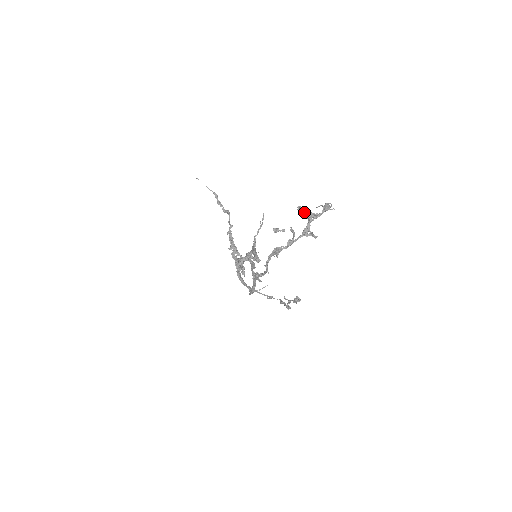
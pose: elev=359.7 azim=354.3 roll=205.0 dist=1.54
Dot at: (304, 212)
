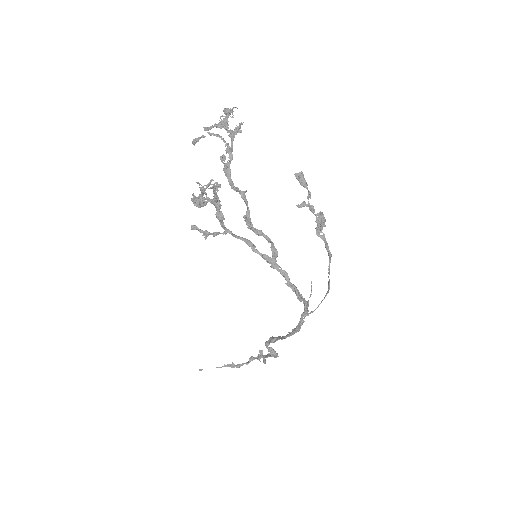
Dot at: (212, 126)
